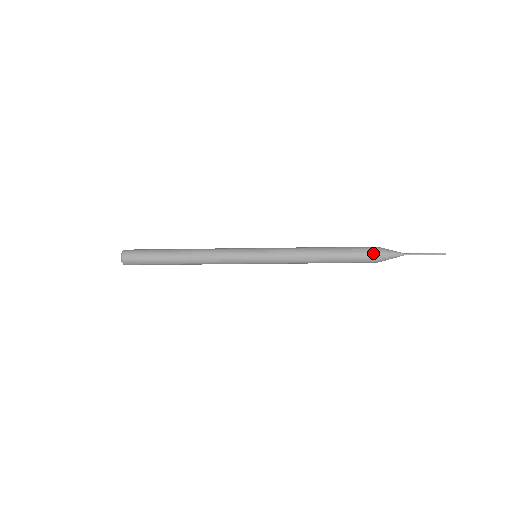
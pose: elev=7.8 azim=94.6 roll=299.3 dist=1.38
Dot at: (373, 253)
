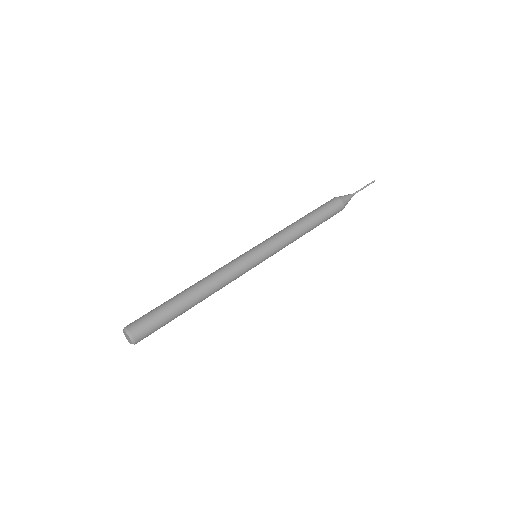
Dot at: (339, 204)
